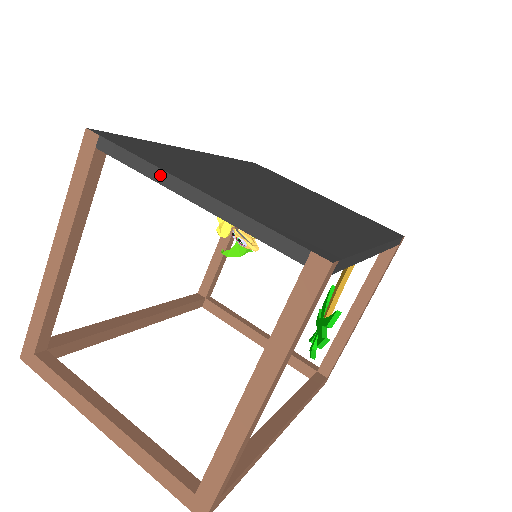
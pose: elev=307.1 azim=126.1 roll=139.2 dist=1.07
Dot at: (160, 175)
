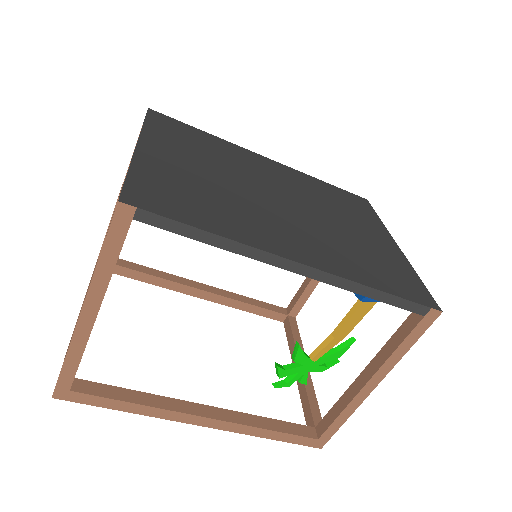
Dot at: occluded
